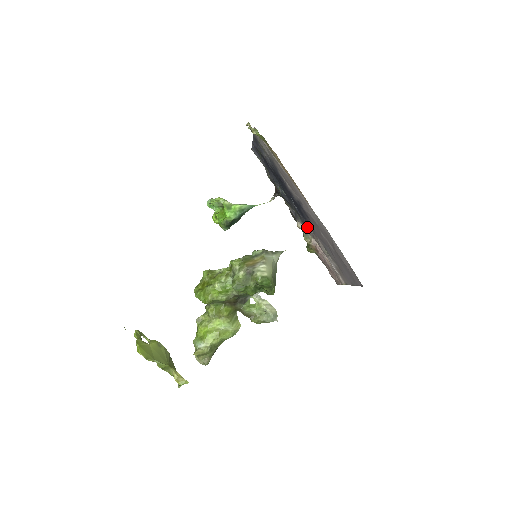
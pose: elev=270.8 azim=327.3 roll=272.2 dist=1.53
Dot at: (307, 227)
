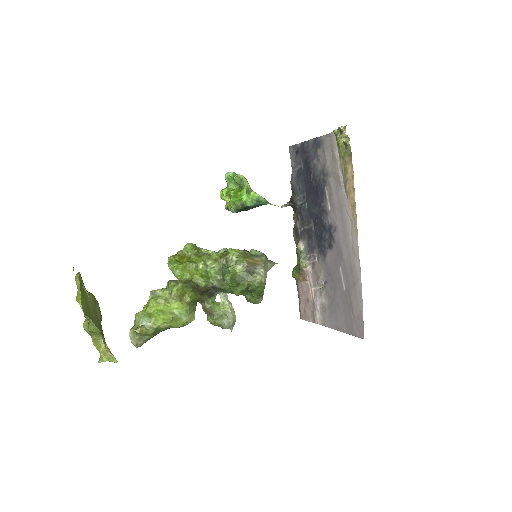
Dot at: (312, 252)
